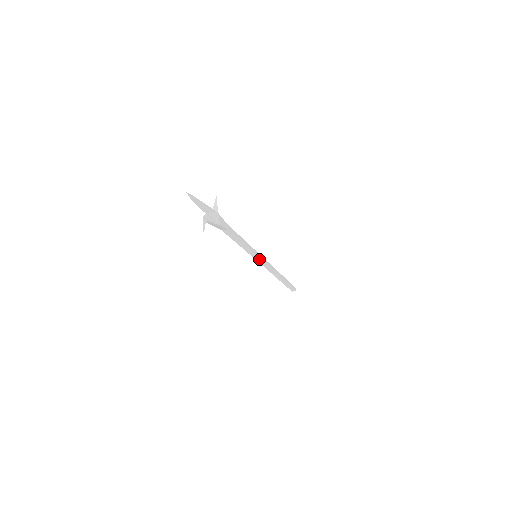
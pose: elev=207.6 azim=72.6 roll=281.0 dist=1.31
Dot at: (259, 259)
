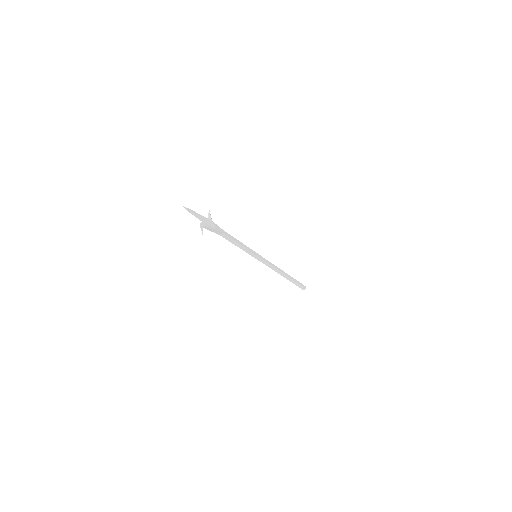
Dot at: (259, 258)
